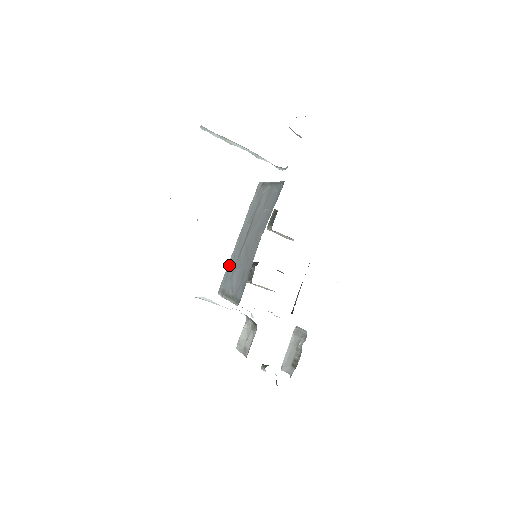
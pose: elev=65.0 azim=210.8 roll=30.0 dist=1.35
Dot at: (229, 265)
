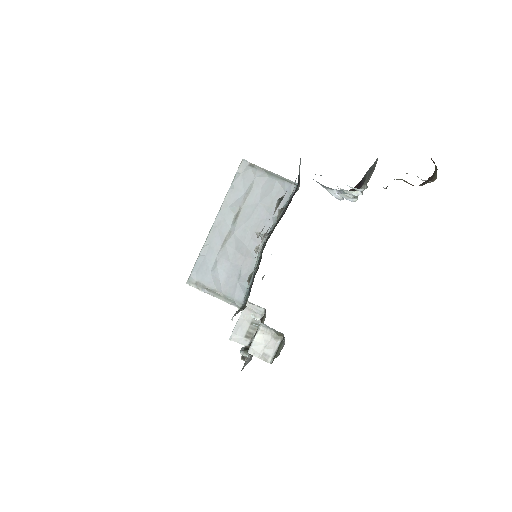
Dot at: (204, 253)
